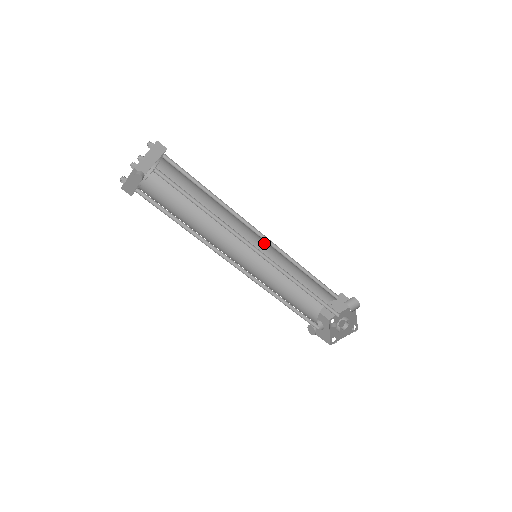
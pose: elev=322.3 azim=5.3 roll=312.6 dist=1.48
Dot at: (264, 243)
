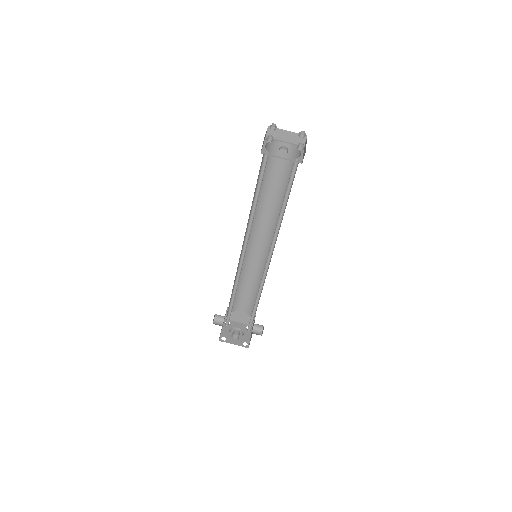
Dot at: (265, 251)
